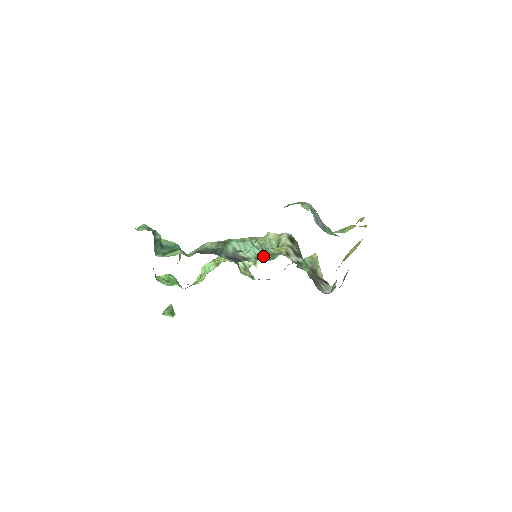
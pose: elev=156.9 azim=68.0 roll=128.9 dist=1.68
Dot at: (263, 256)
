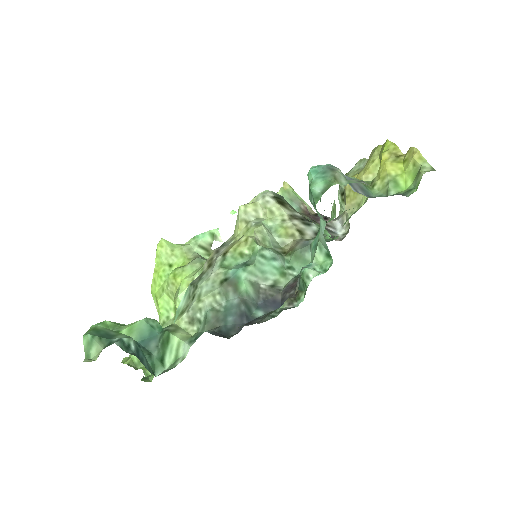
Dot at: (284, 263)
